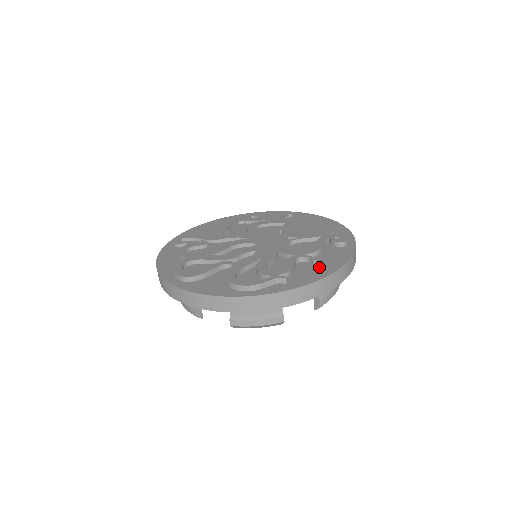
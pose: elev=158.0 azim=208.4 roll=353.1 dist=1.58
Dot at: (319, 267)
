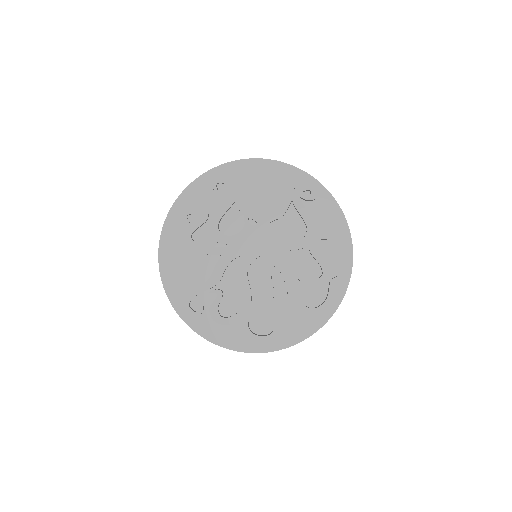
Dot at: (335, 239)
